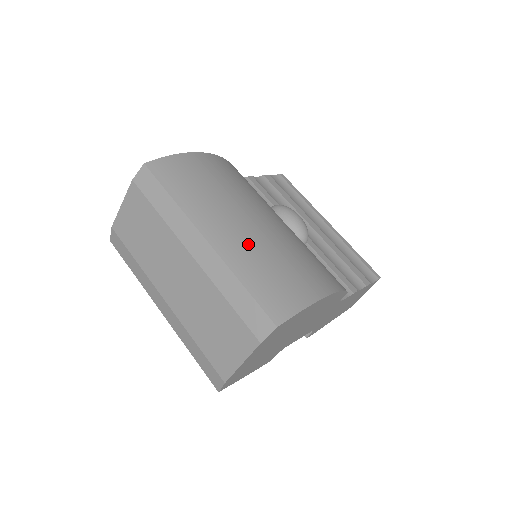
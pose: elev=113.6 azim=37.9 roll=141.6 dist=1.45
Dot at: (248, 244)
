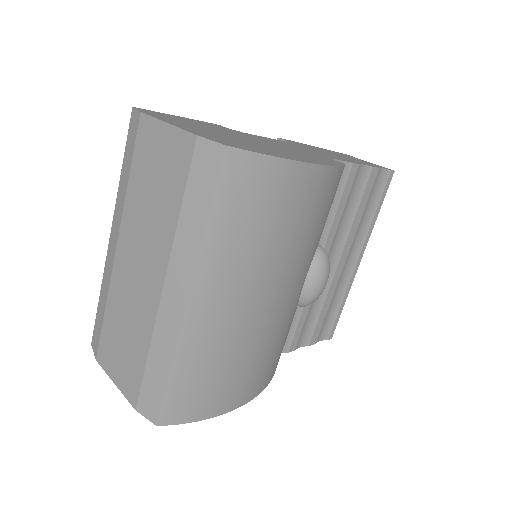
Dot at: (223, 332)
